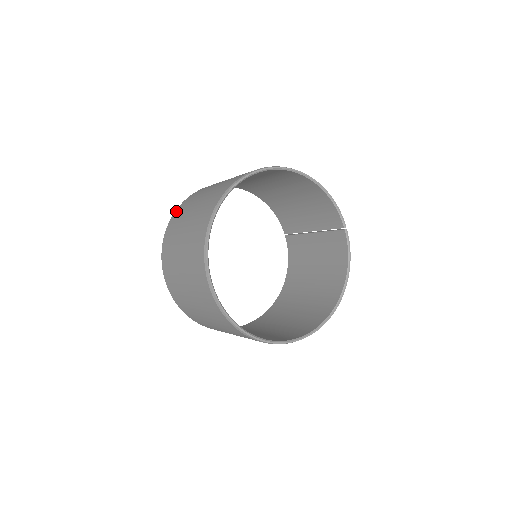
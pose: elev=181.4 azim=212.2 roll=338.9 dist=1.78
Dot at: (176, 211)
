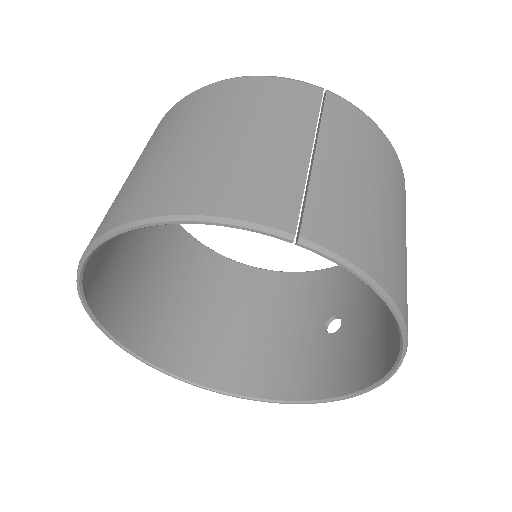
Dot at: occluded
